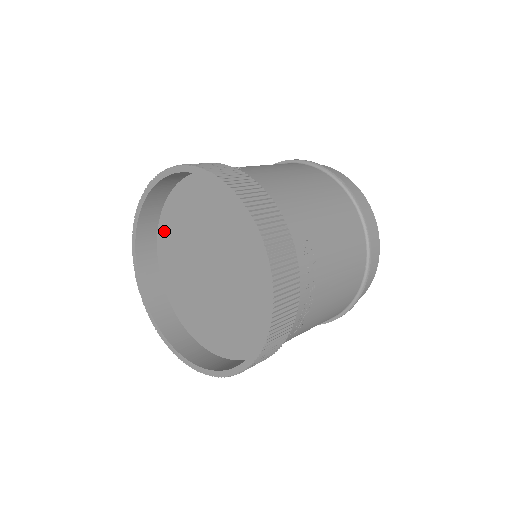
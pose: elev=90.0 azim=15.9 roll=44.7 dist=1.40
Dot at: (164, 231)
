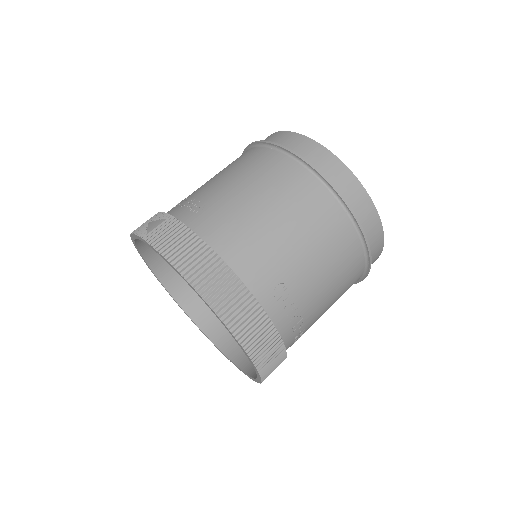
Dot at: occluded
